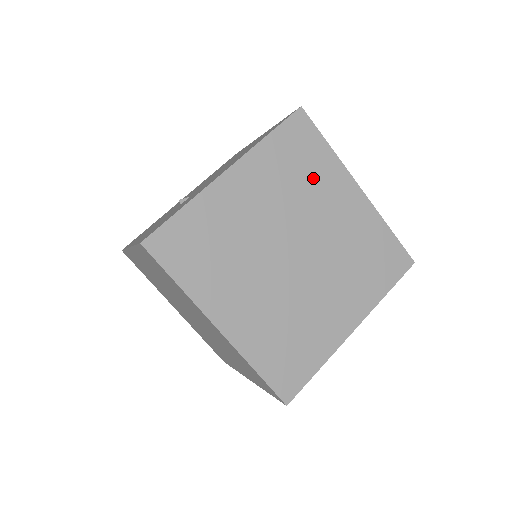
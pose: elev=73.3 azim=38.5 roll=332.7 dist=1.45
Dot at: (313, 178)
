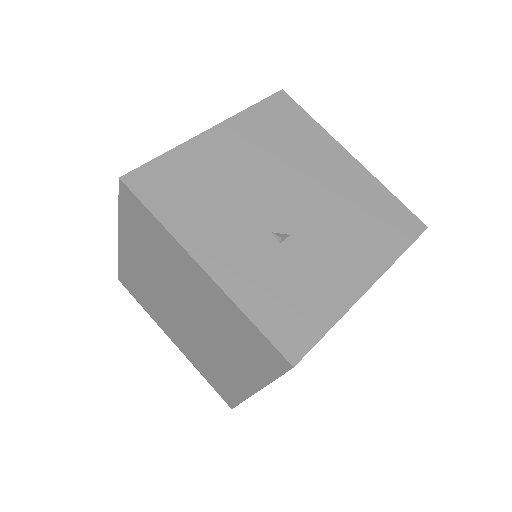
Dot at: occluded
